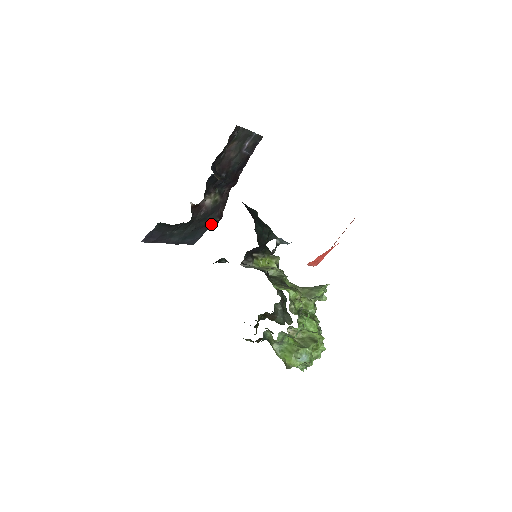
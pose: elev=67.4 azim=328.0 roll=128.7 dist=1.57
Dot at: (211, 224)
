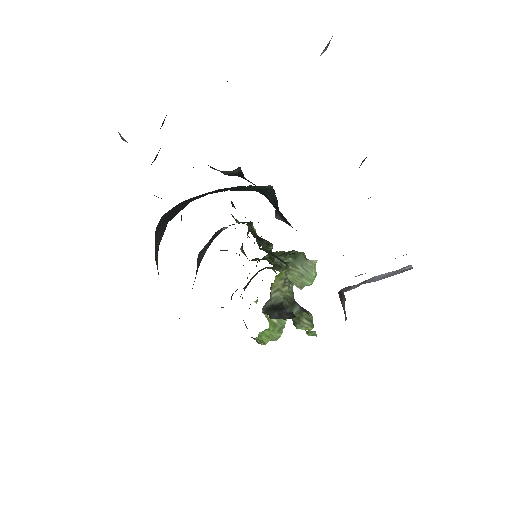
Dot at: occluded
